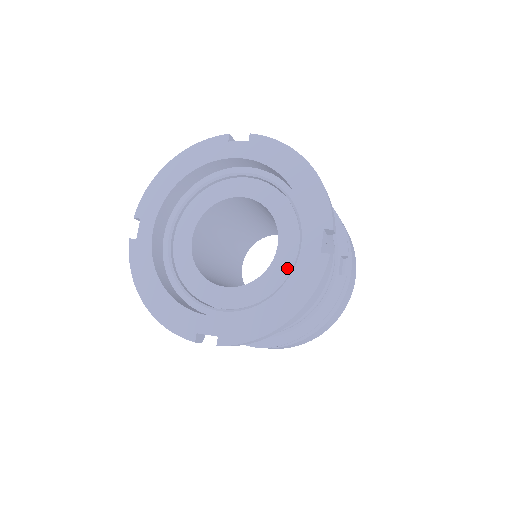
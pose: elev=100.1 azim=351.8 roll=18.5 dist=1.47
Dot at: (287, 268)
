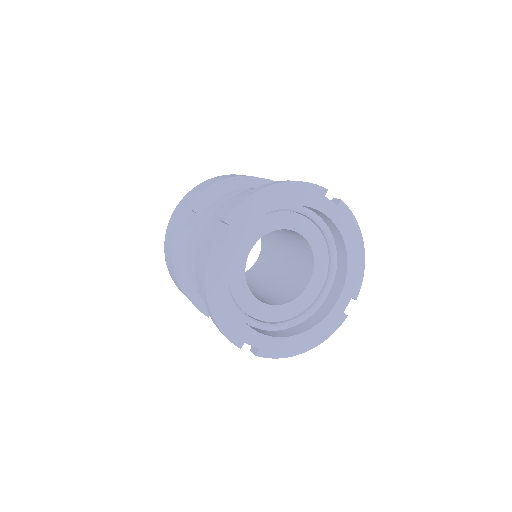
Dot at: (318, 234)
